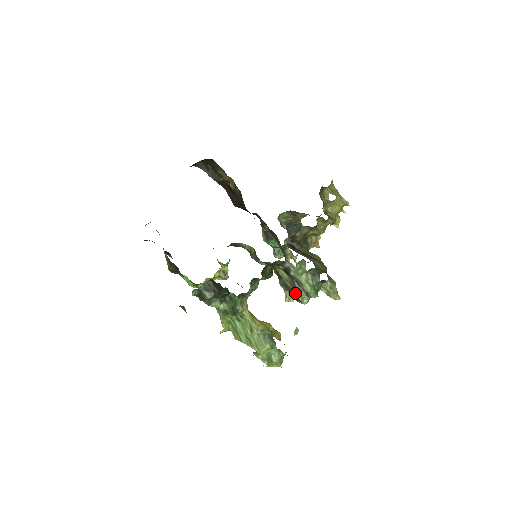
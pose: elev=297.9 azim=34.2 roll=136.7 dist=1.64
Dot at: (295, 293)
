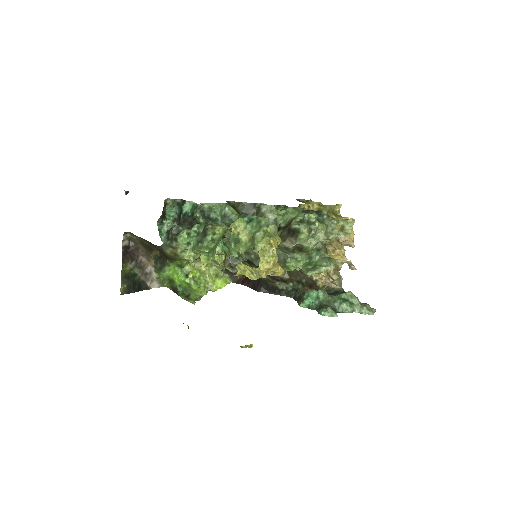
Dot at: (289, 229)
